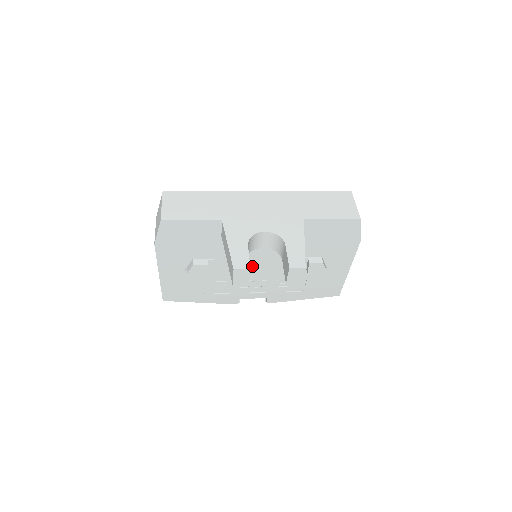
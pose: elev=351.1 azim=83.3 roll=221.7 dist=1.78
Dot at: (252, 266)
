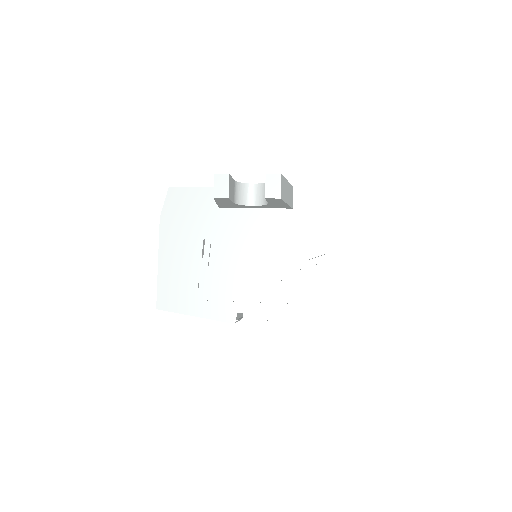
Dot at: (249, 254)
